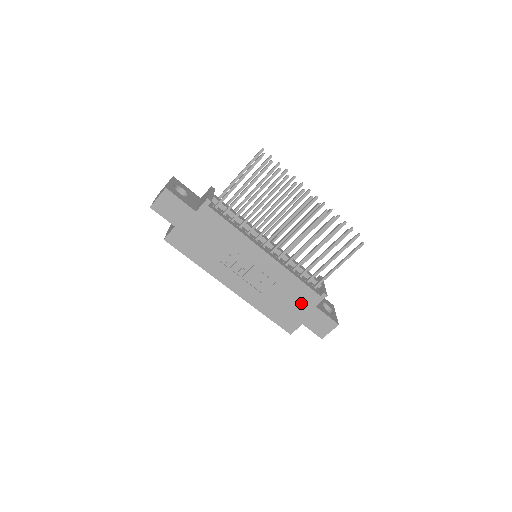
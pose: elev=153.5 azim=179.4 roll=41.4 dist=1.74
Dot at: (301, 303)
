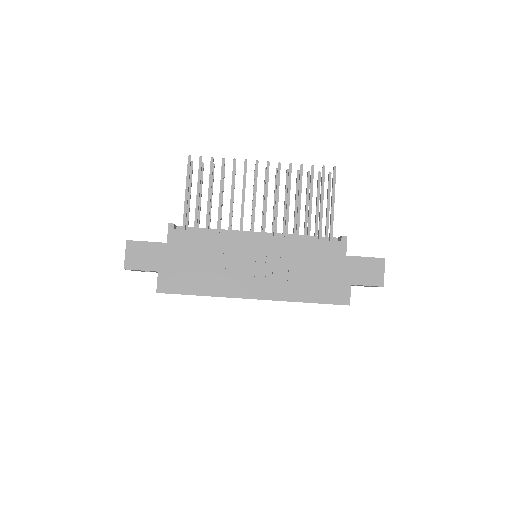
Dot at: (330, 263)
